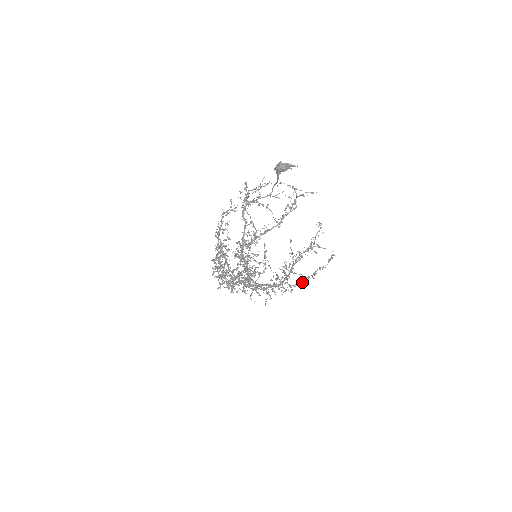
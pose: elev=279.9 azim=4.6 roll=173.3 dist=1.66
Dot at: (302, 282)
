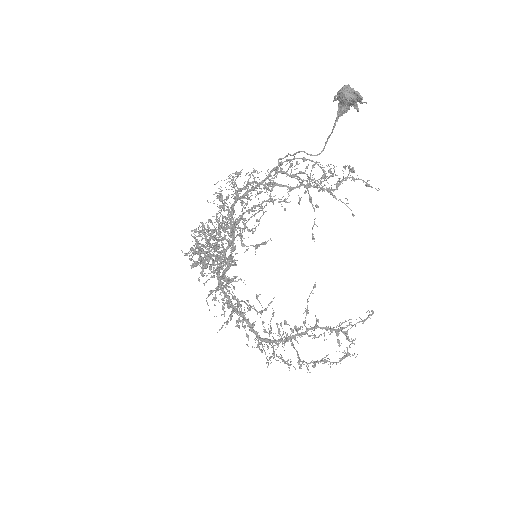
Dot at: occluded
